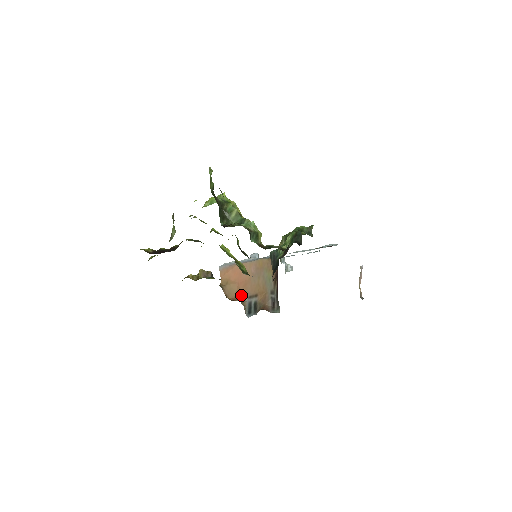
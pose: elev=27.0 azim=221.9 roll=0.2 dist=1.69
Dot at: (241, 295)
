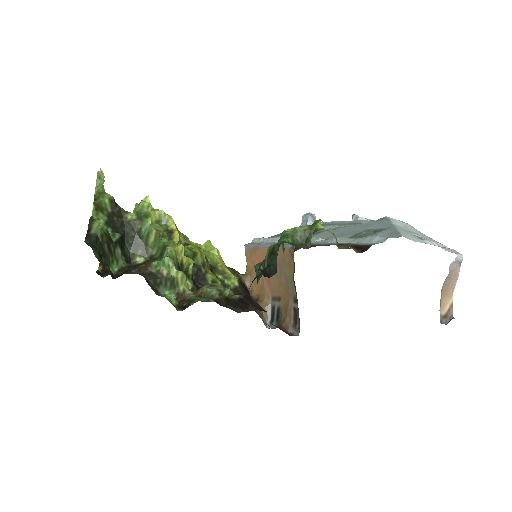
Dot at: (264, 293)
